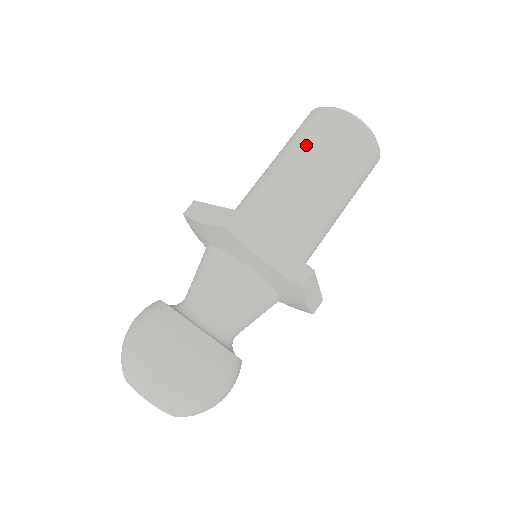
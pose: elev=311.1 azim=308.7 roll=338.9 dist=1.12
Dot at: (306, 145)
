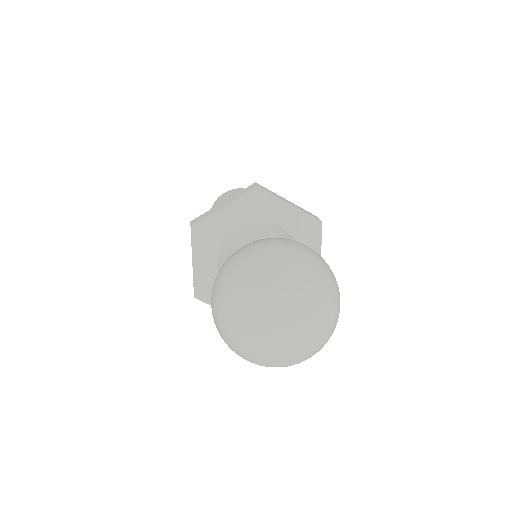
Dot at: occluded
